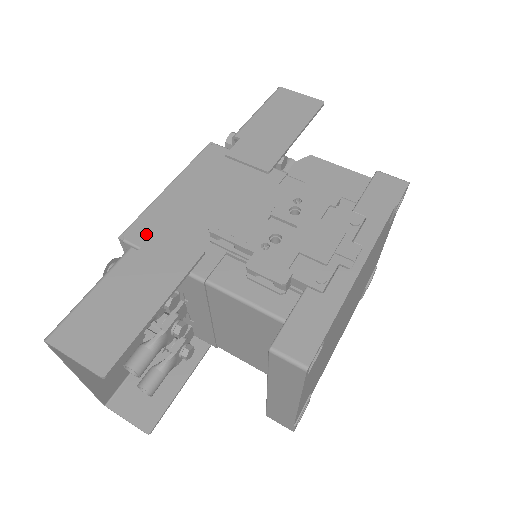
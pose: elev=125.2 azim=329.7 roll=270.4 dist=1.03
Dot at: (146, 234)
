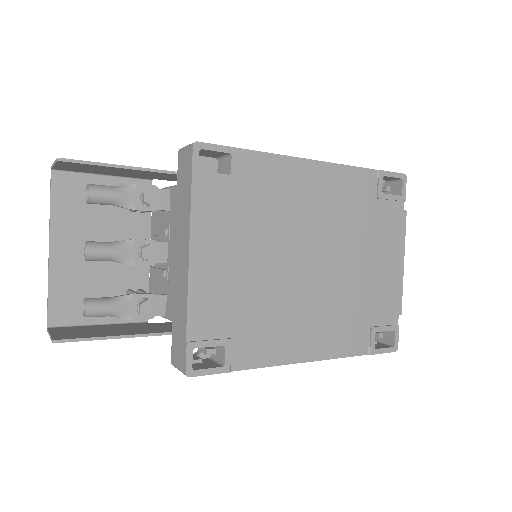
Dot at: occluded
